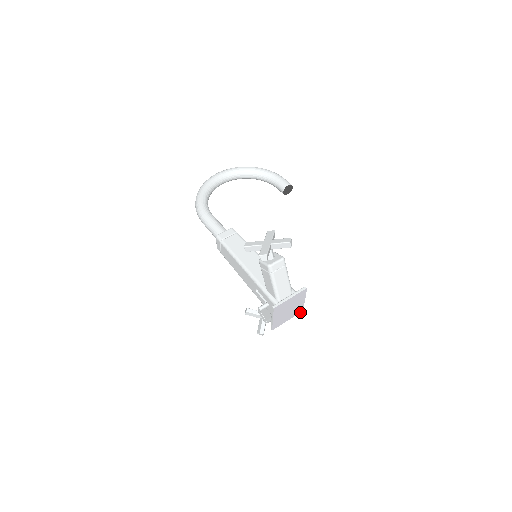
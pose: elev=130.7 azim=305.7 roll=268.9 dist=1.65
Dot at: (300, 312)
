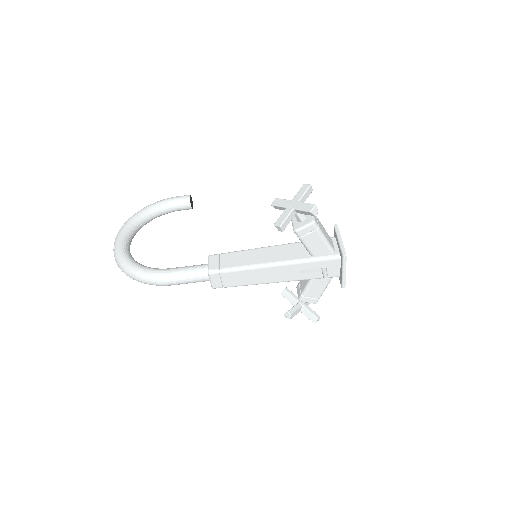
Dot at: occluded
